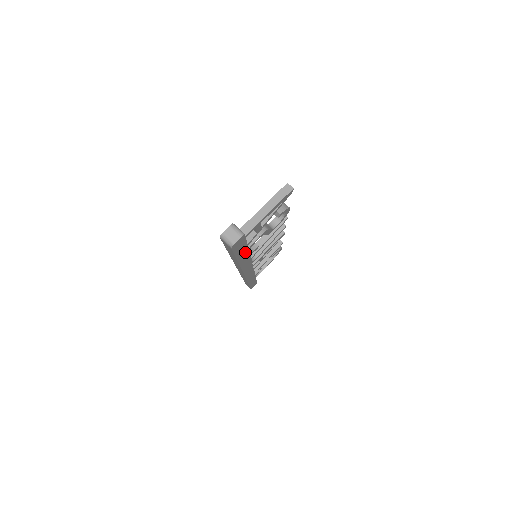
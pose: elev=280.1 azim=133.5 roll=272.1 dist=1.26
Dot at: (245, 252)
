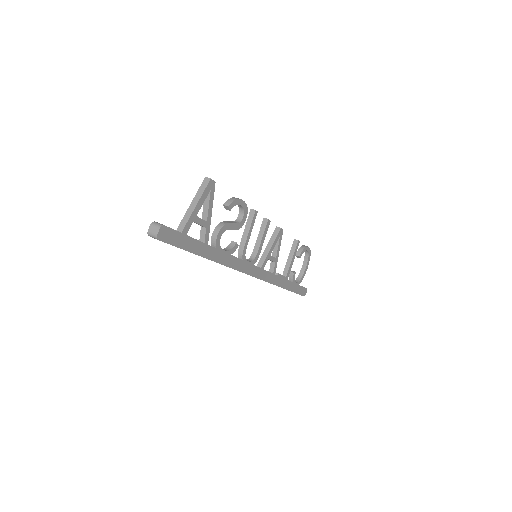
Dot at: (201, 246)
